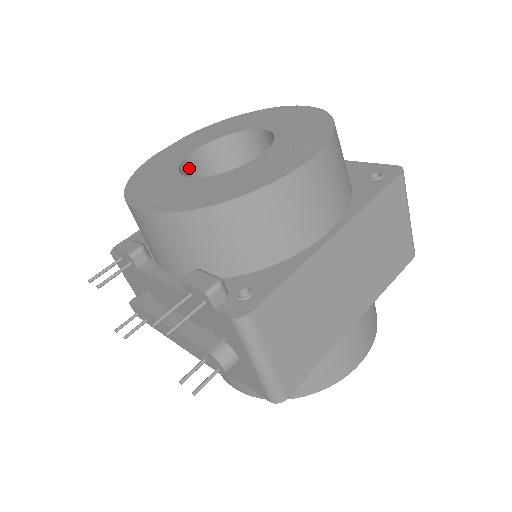
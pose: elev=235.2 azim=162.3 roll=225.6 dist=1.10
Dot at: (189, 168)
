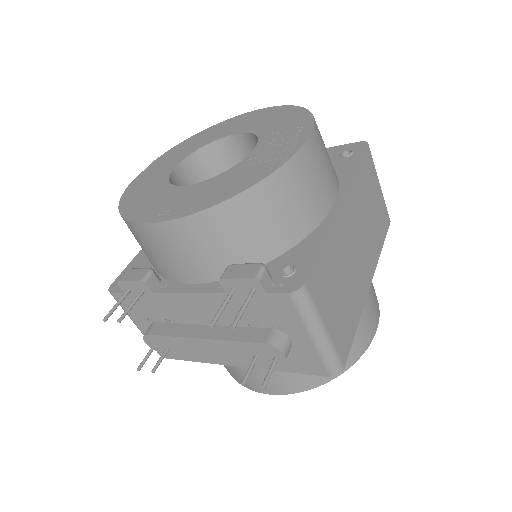
Dot at: (175, 184)
